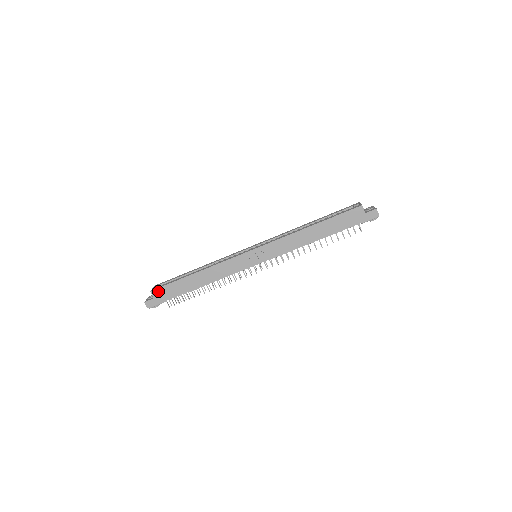
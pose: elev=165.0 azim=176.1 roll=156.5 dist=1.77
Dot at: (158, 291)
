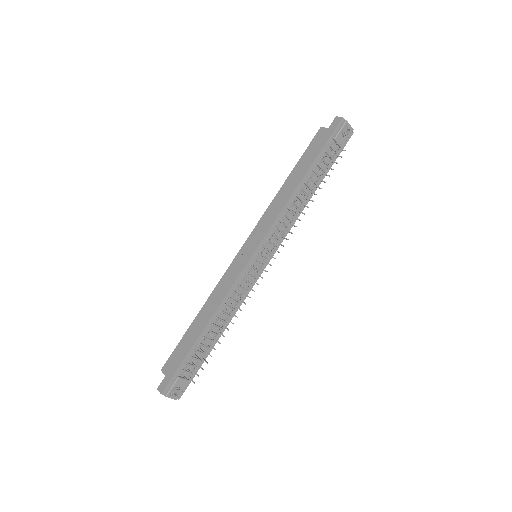
Dot at: (168, 364)
